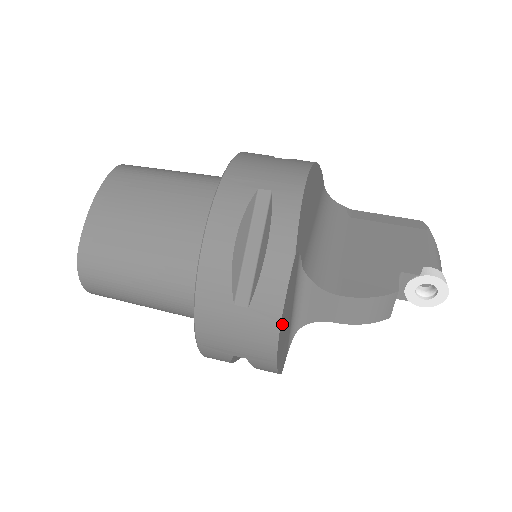
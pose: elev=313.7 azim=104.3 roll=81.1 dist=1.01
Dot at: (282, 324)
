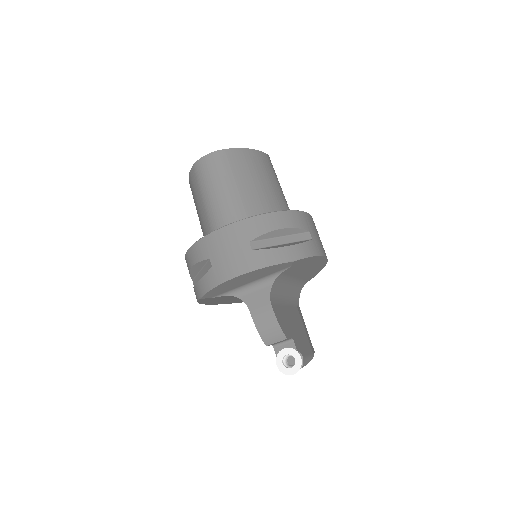
Dot at: (250, 274)
